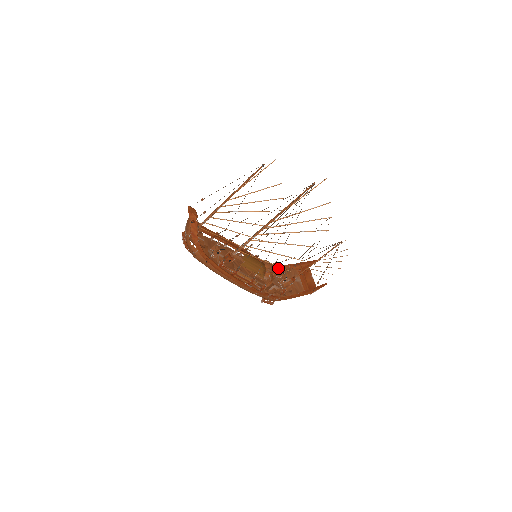
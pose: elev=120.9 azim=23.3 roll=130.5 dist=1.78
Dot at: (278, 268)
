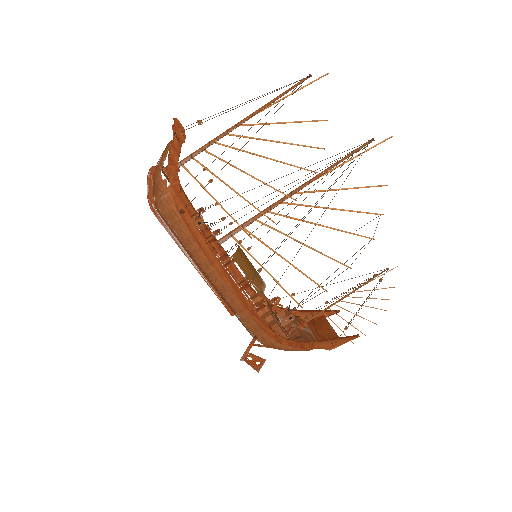
Dot at: (276, 311)
